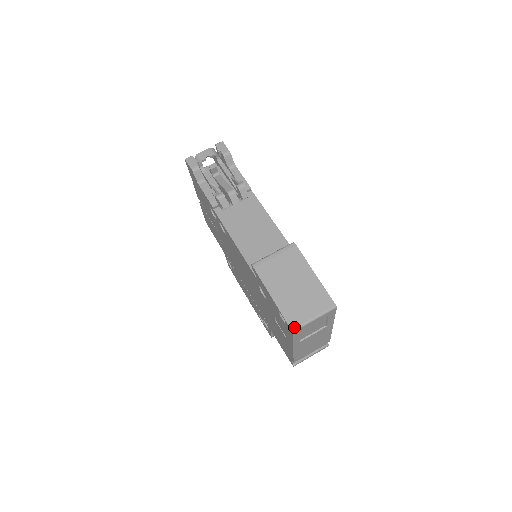
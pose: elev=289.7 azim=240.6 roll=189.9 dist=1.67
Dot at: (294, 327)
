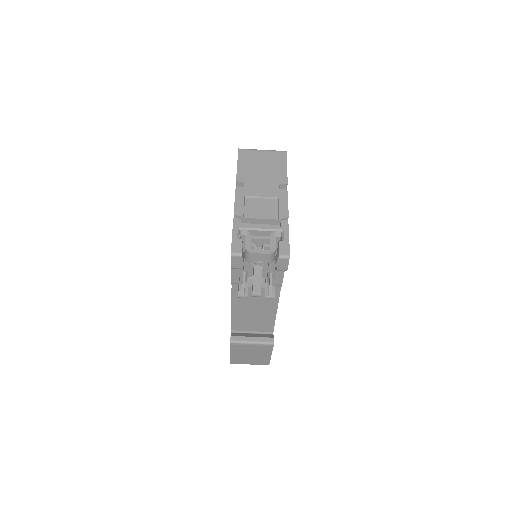
Dot at: occluded
